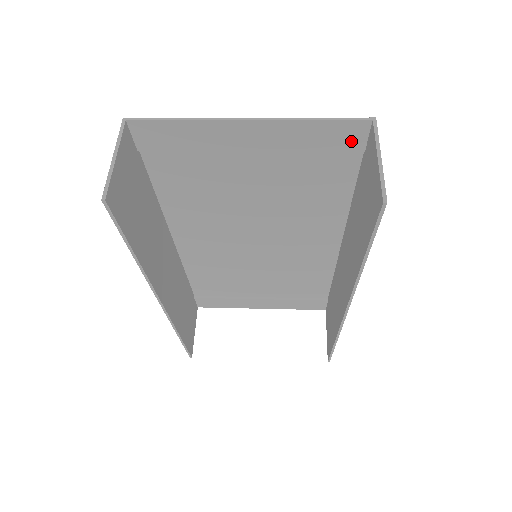
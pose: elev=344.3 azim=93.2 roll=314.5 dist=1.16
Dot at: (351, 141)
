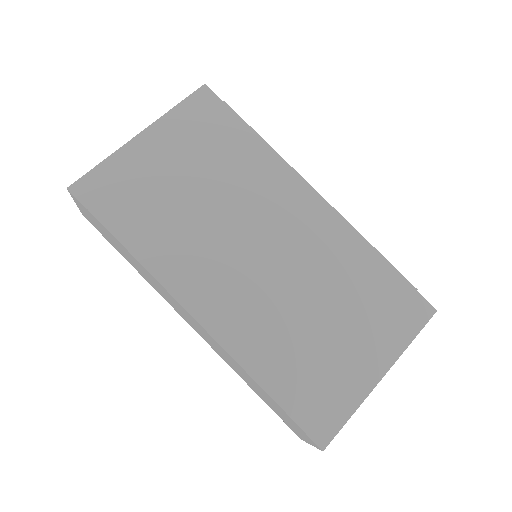
Dot at: (413, 307)
